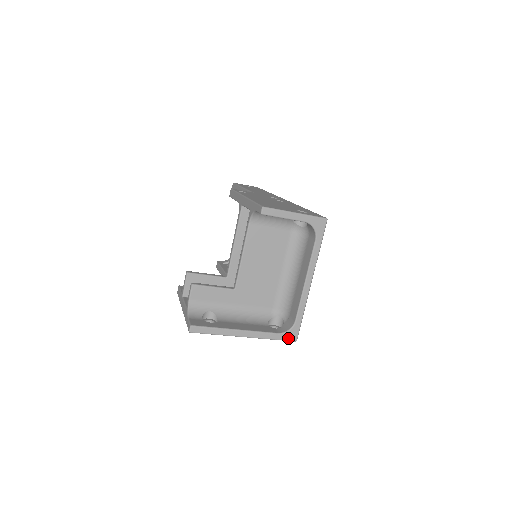
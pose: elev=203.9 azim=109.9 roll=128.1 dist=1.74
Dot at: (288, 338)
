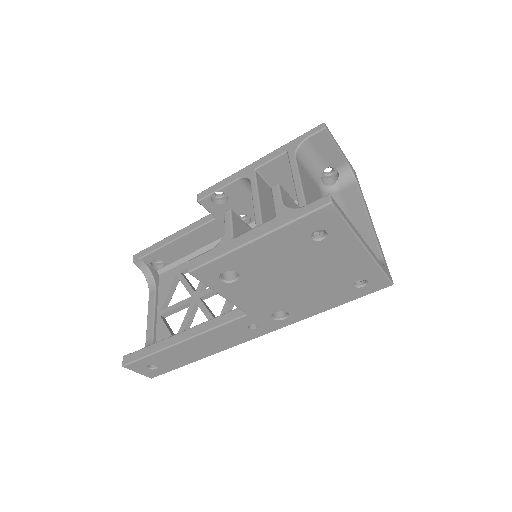
Dot at: (388, 275)
